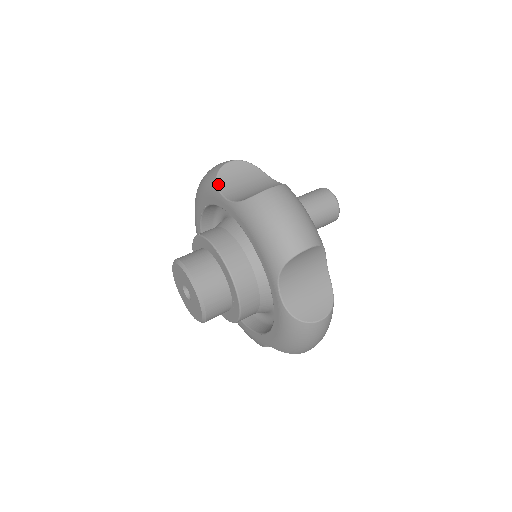
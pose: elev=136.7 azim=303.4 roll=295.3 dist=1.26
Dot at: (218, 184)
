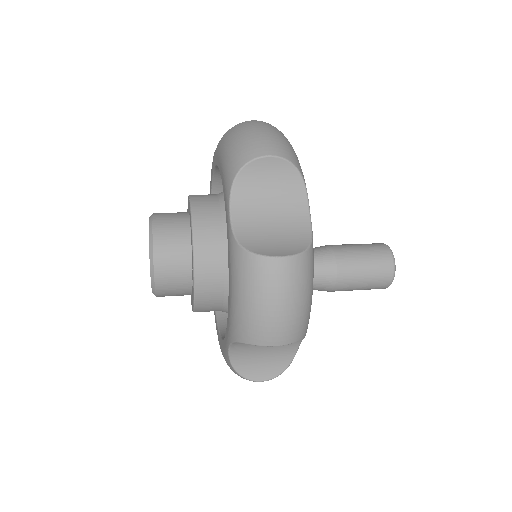
Dot at: occluded
